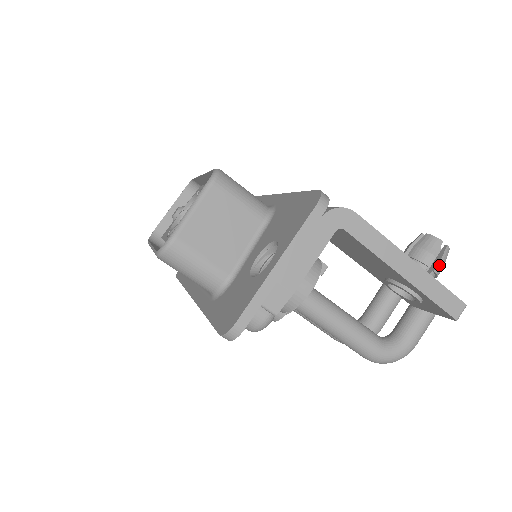
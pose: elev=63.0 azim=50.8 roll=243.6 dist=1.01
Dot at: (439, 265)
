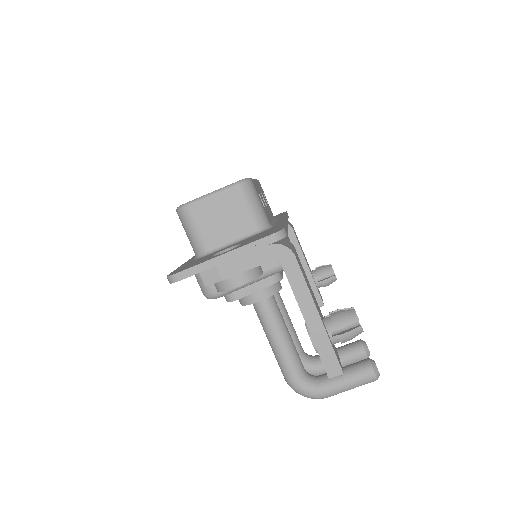
Dot at: (345, 334)
